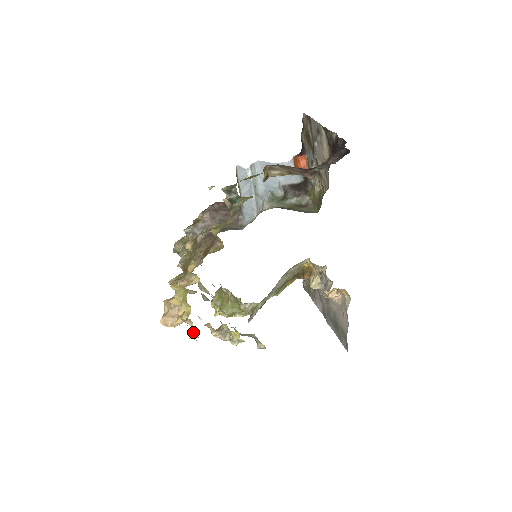
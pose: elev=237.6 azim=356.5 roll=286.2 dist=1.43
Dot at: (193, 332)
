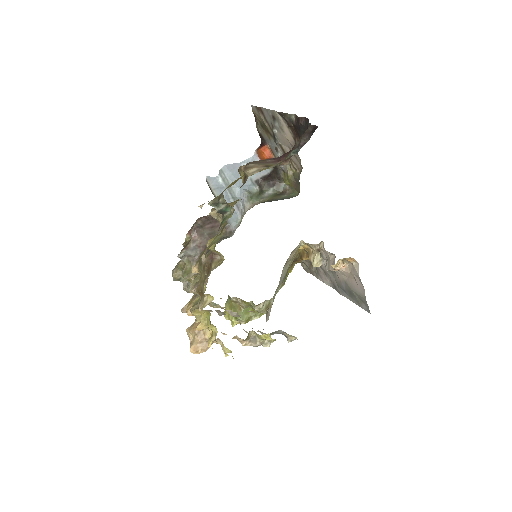
Dot at: (225, 349)
